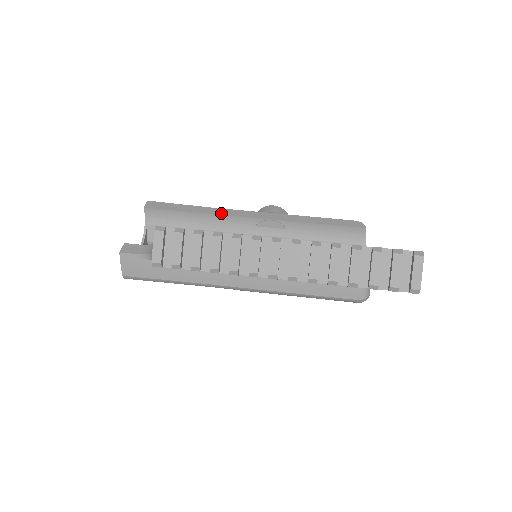
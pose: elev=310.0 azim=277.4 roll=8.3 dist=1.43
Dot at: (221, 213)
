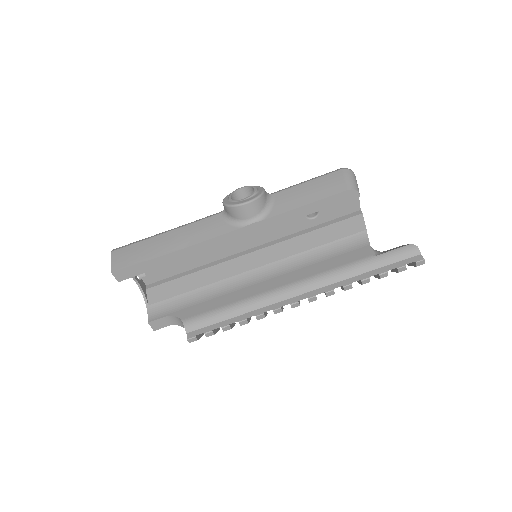
Dot at: (200, 251)
